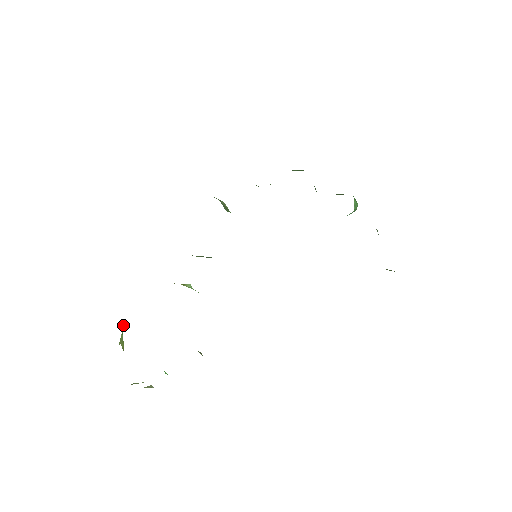
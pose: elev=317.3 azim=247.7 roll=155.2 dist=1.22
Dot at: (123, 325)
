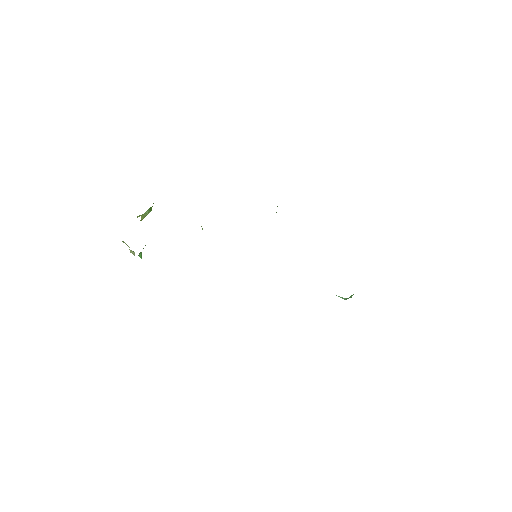
Dot at: (151, 210)
